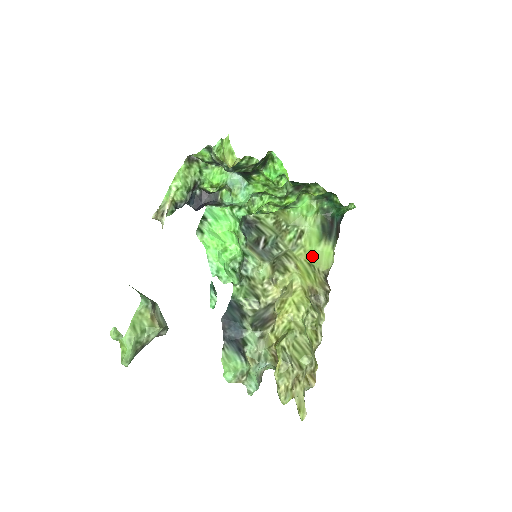
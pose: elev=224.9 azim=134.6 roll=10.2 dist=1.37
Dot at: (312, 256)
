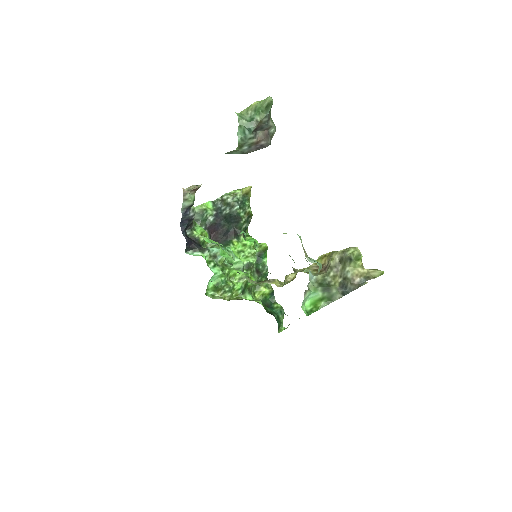
Dot at: occluded
